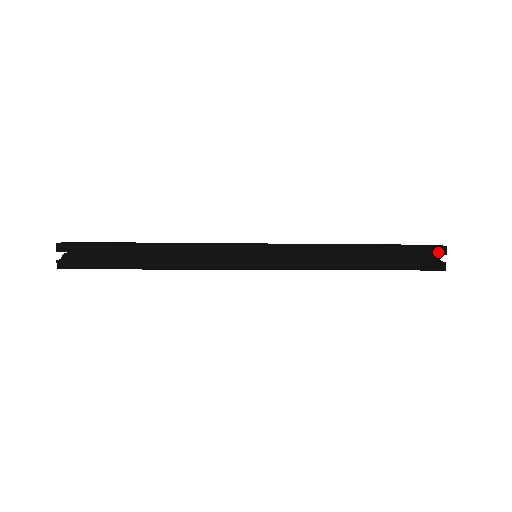
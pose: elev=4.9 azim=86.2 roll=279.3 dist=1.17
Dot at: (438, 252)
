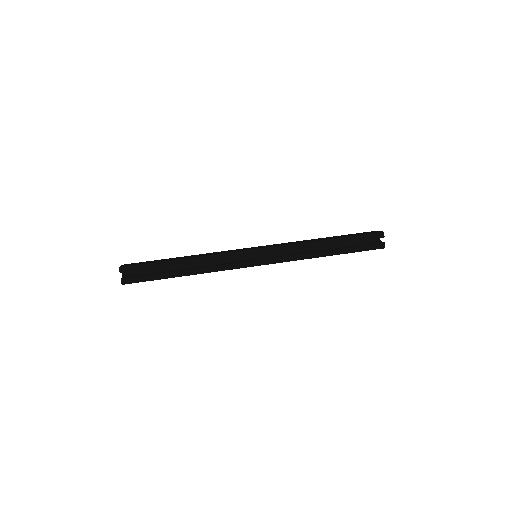
Dot at: (379, 236)
